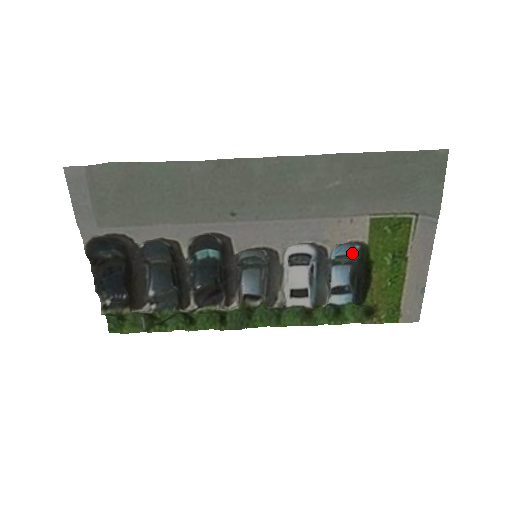
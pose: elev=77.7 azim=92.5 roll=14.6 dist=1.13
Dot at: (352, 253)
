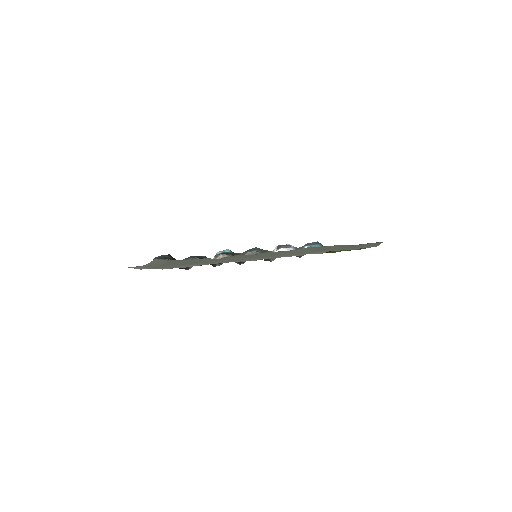
Dot at: (319, 245)
